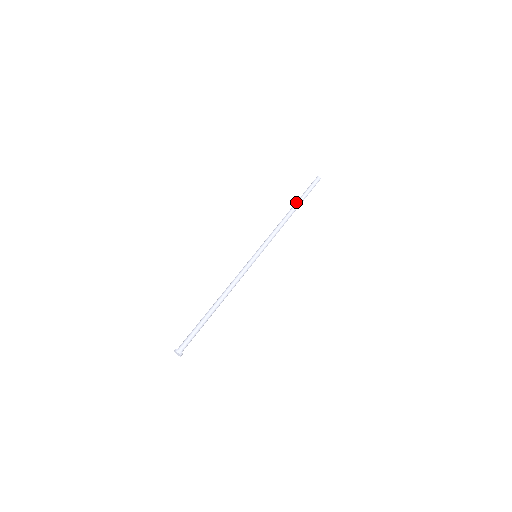
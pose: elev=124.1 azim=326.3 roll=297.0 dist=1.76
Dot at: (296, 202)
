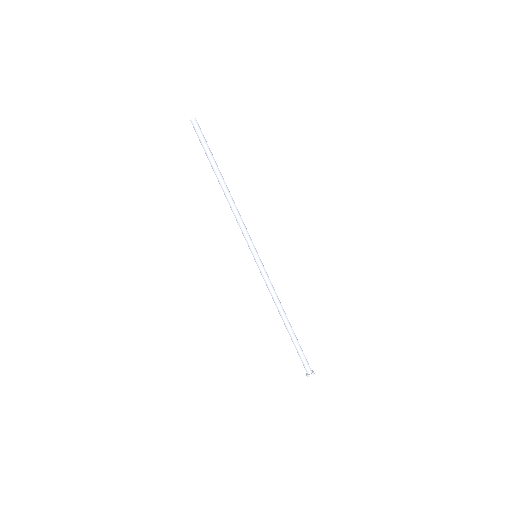
Dot at: (216, 171)
